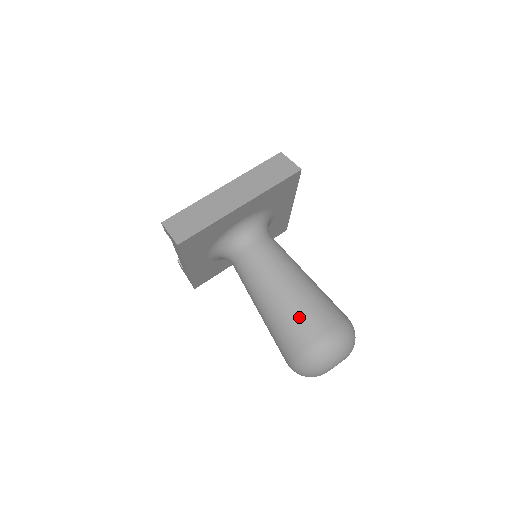
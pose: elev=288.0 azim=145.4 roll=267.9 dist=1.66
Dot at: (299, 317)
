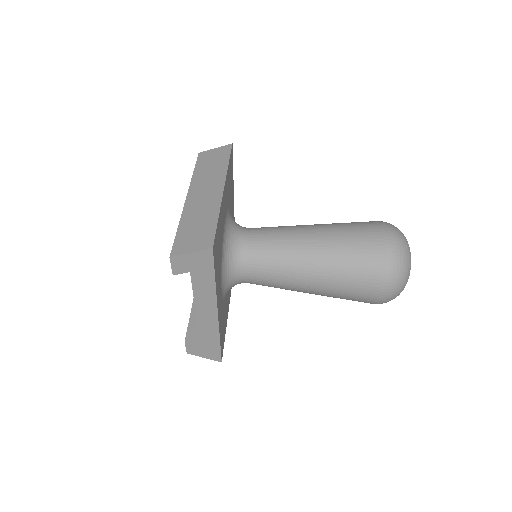
Dot at: (352, 240)
